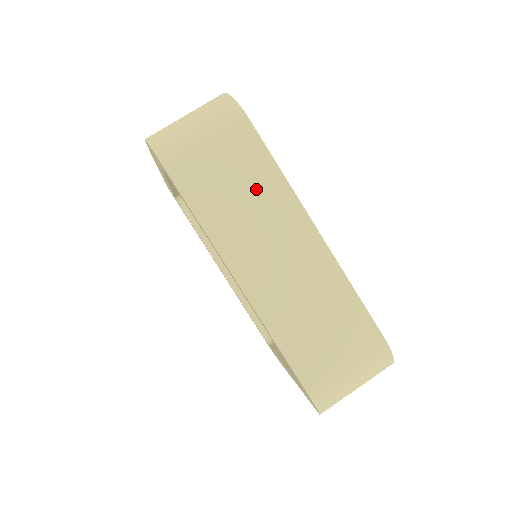
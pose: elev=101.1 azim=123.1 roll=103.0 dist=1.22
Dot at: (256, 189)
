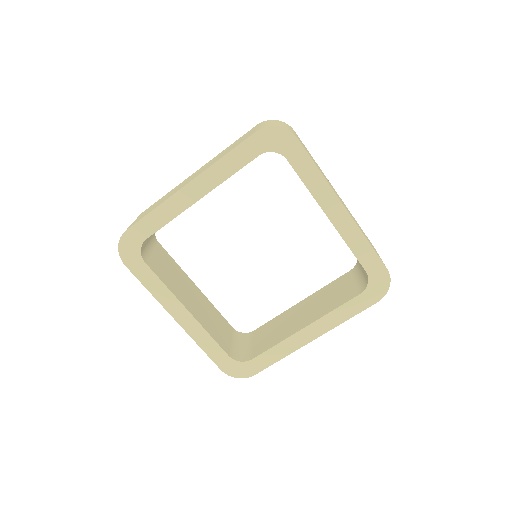
Dot at: (164, 197)
